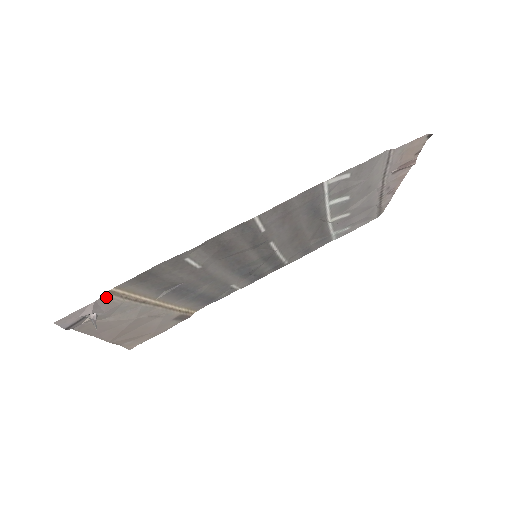
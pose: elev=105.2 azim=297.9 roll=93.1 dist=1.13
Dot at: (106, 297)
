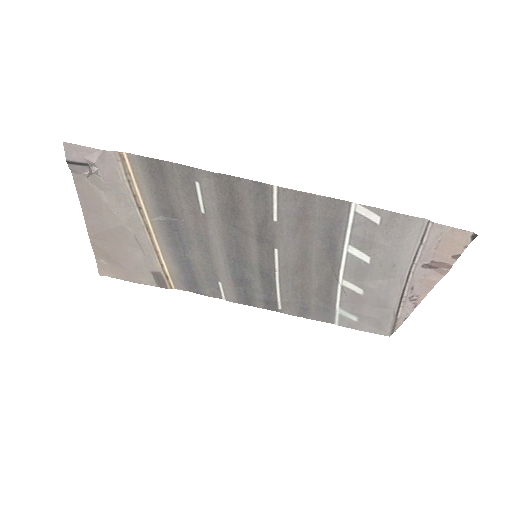
Dot at: (115, 158)
